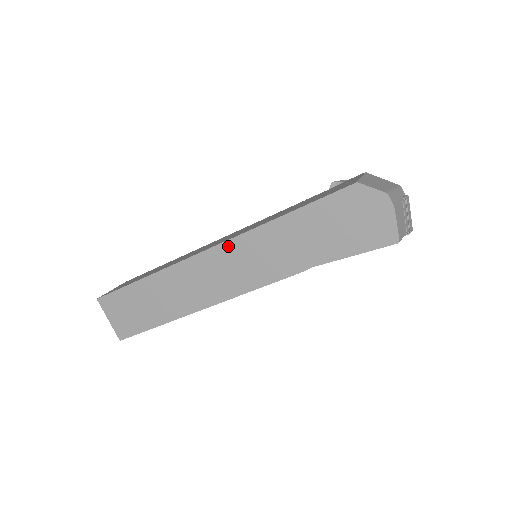
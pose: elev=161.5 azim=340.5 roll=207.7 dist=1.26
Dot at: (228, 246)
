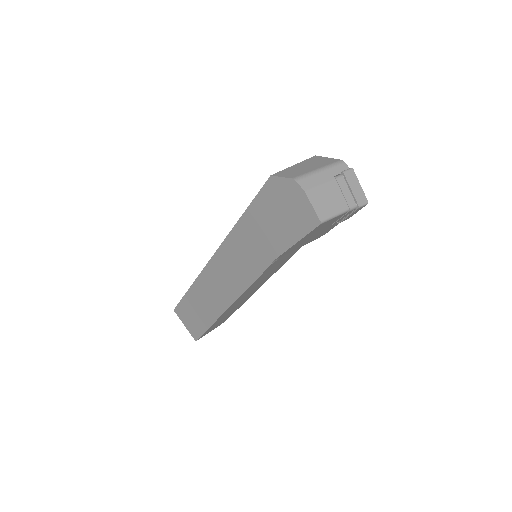
Dot at: (220, 253)
